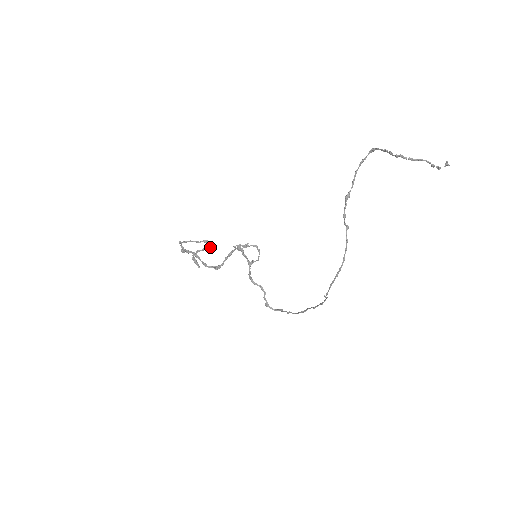
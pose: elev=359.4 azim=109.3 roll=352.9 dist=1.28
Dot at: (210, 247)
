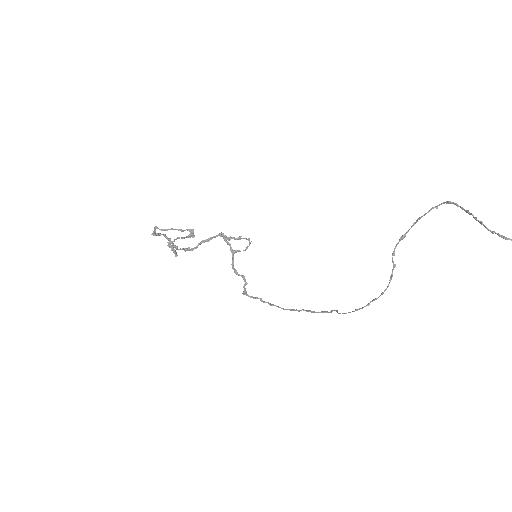
Dot at: (194, 236)
